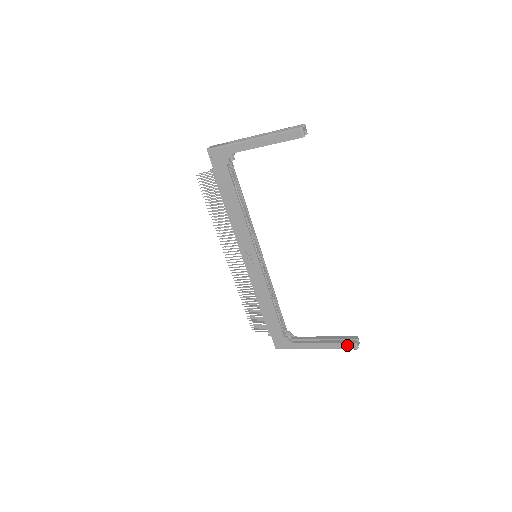
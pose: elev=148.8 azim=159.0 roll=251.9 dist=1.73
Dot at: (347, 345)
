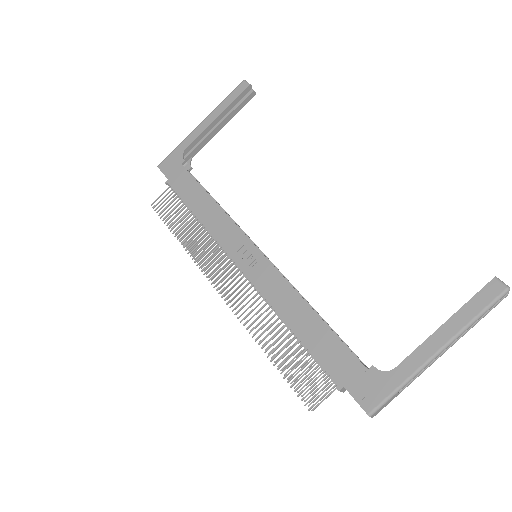
Dot at: (484, 293)
